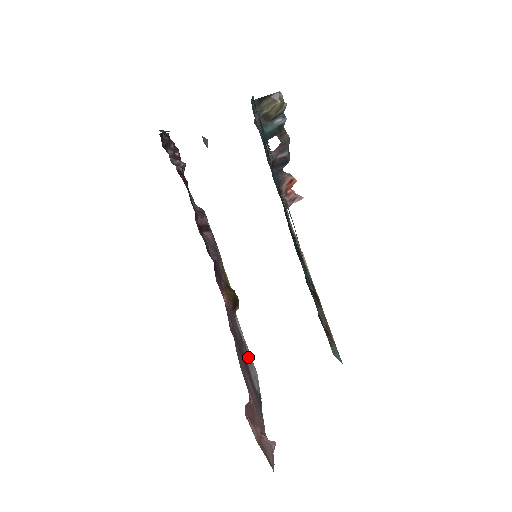
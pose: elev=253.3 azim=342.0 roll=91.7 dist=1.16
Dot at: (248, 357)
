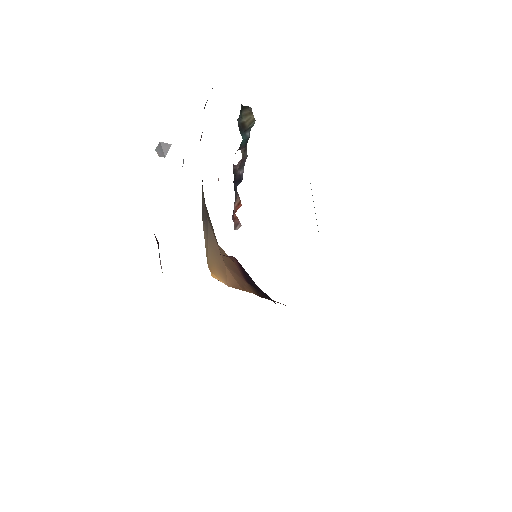
Dot at: occluded
